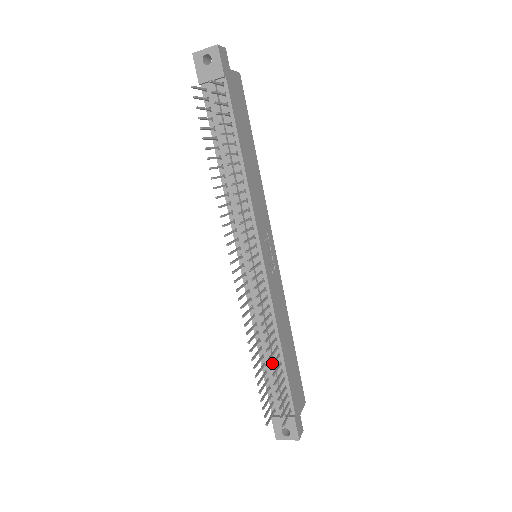
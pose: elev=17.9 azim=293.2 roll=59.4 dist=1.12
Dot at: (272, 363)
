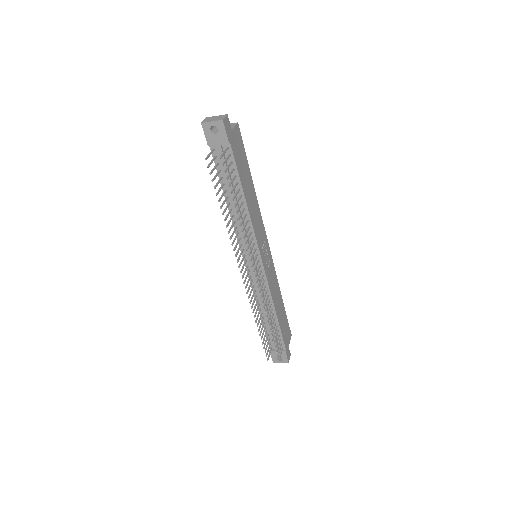
Dot at: (271, 327)
